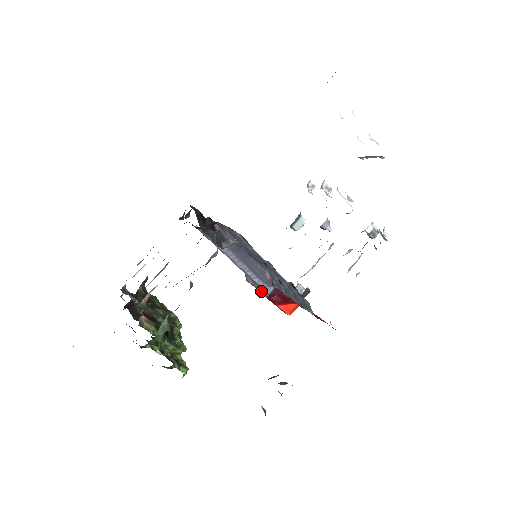
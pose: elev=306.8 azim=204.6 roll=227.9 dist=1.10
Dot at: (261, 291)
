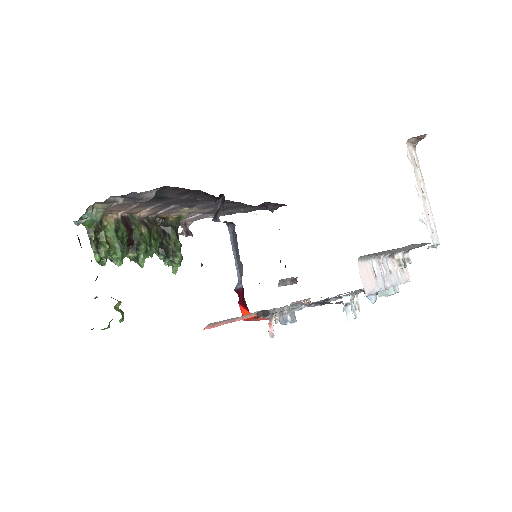
Dot at: occluded
